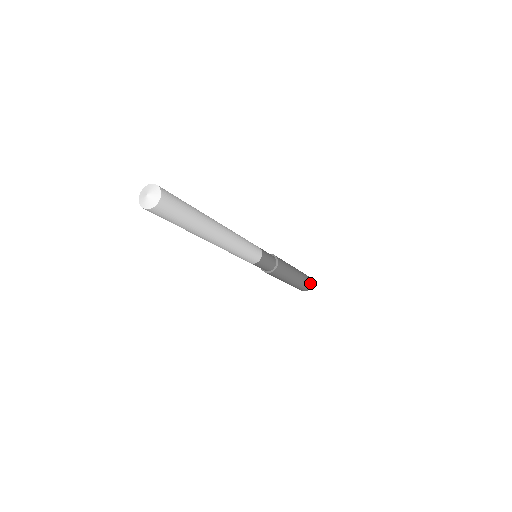
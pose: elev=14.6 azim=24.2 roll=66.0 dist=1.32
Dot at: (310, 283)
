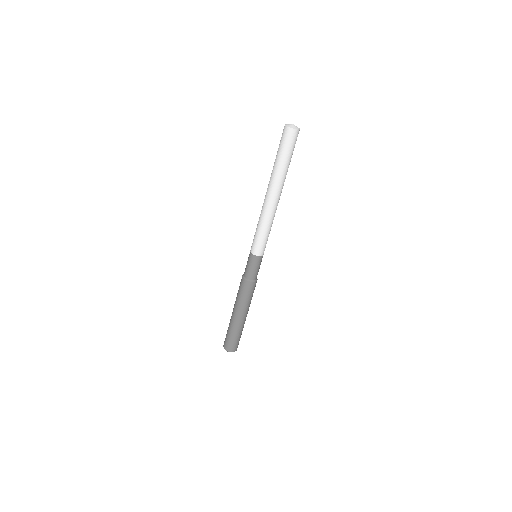
Dot at: (235, 347)
